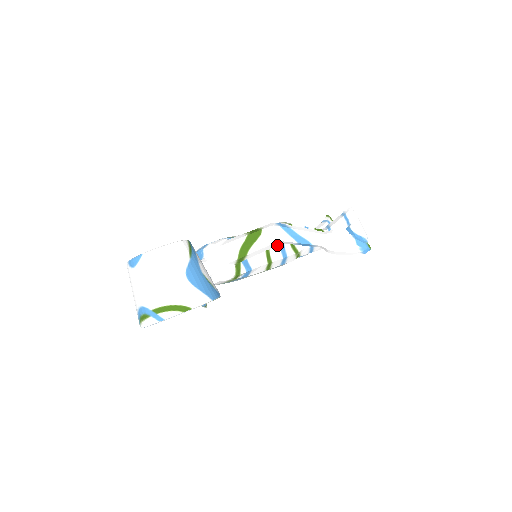
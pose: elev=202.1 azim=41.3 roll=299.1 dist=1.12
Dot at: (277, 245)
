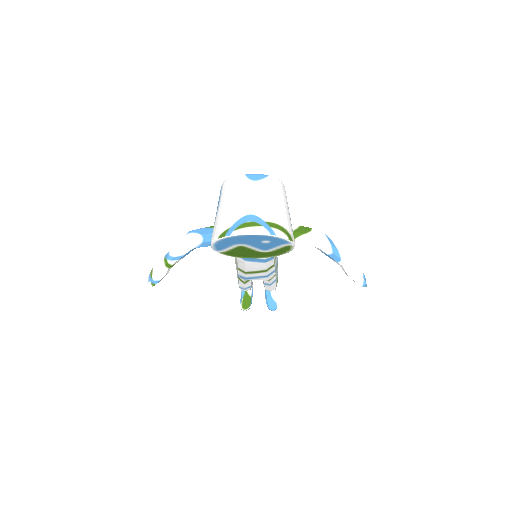
Dot at: occluded
